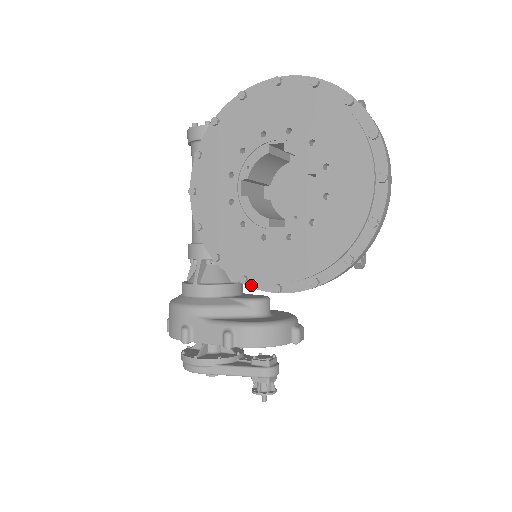
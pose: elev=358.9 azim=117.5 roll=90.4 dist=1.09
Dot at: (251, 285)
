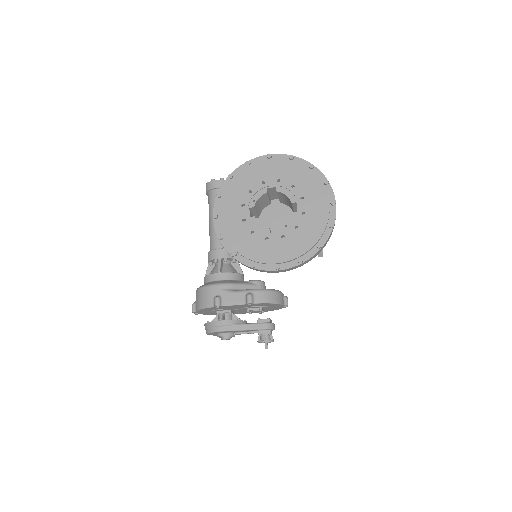
Dot at: (259, 268)
